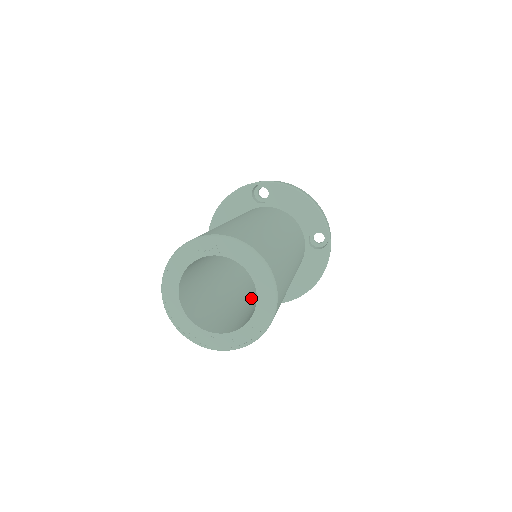
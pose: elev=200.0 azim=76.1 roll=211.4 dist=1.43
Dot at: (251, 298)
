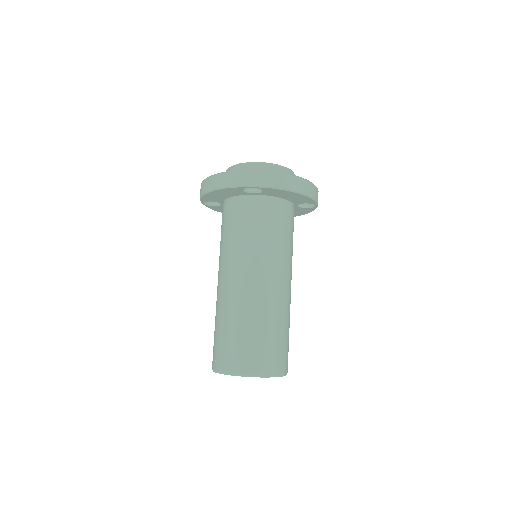
Dot at: occluded
